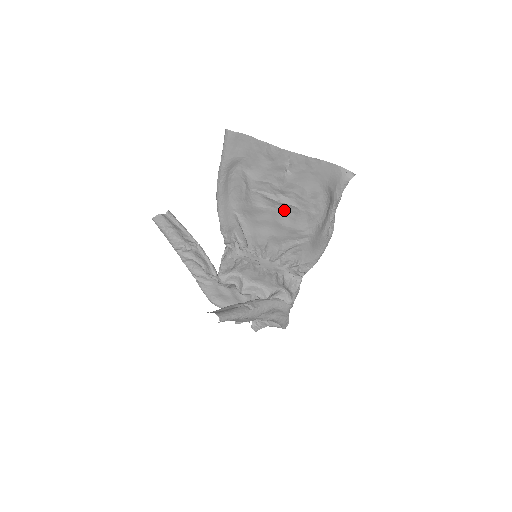
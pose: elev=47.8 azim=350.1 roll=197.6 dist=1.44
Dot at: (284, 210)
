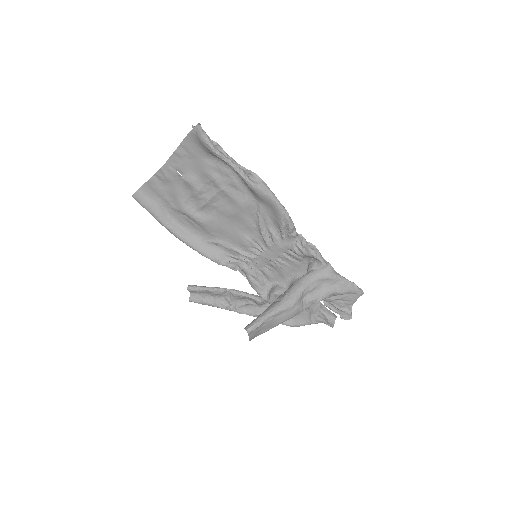
Dot at: (220, 202)
